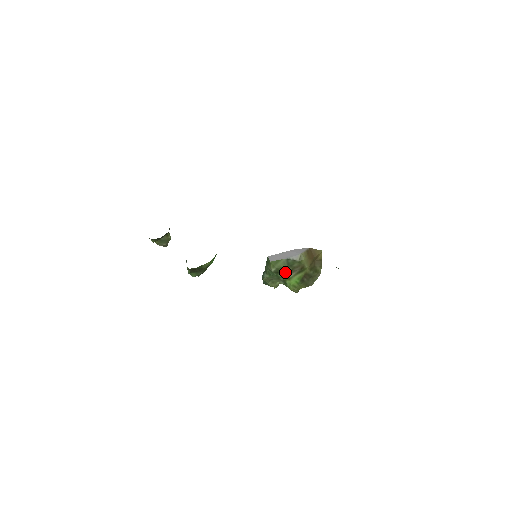
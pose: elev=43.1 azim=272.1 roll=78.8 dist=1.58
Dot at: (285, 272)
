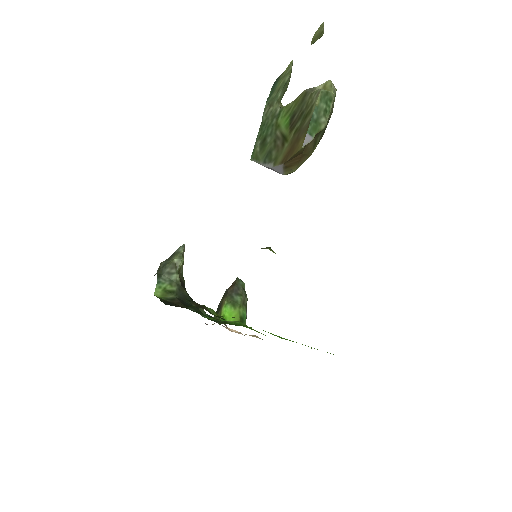
Dot at: occluded
